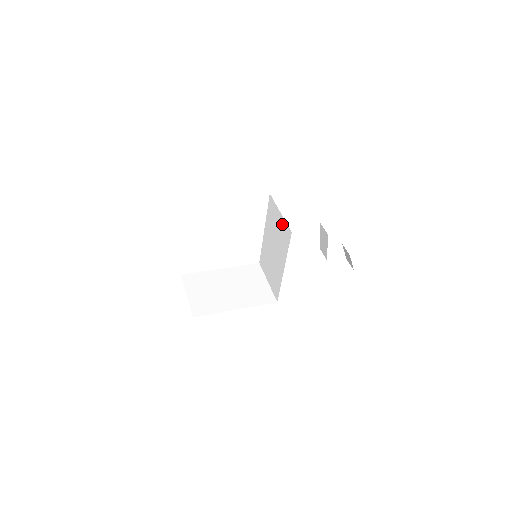
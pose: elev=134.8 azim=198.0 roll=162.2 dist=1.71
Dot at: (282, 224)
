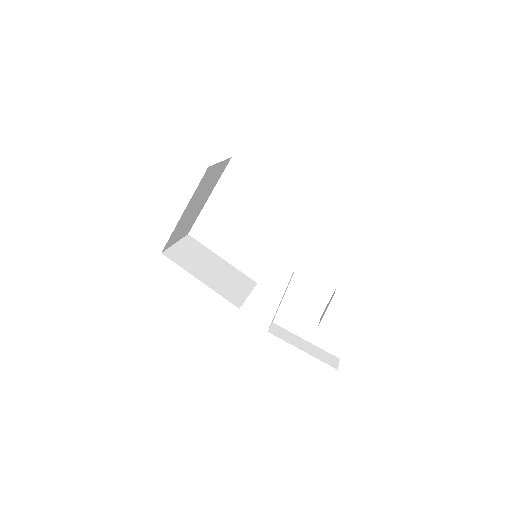
Dot at: occluded
